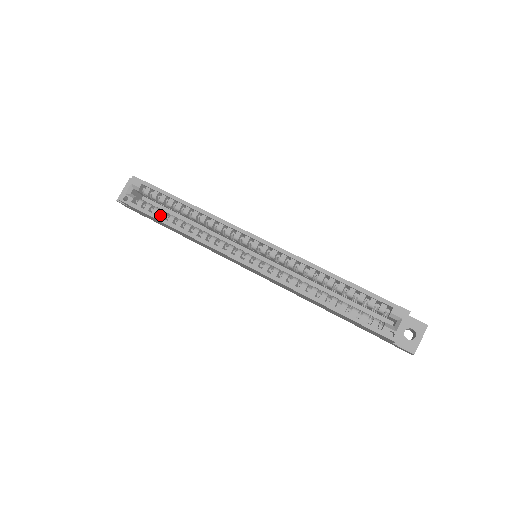
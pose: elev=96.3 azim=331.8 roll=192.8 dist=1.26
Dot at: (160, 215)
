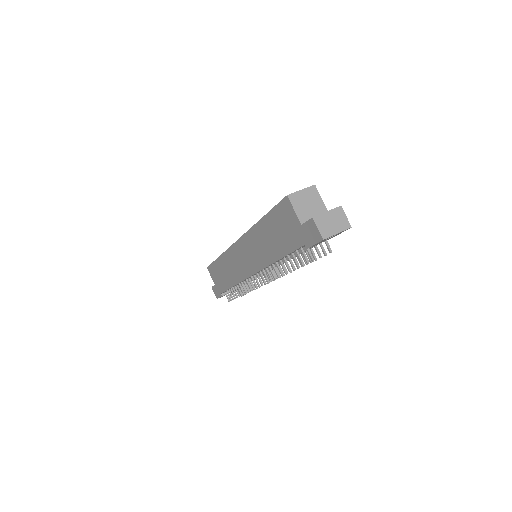
Dot at: occluded
